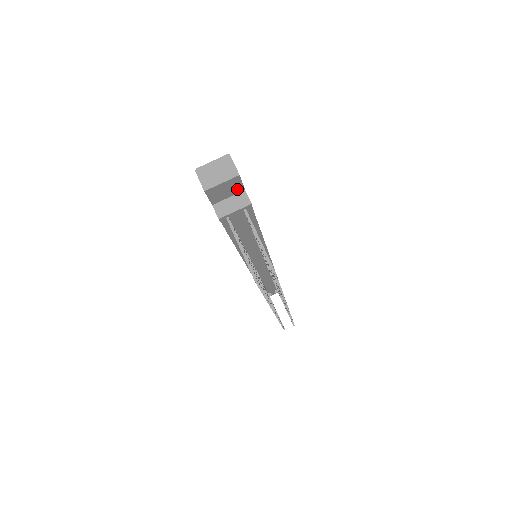
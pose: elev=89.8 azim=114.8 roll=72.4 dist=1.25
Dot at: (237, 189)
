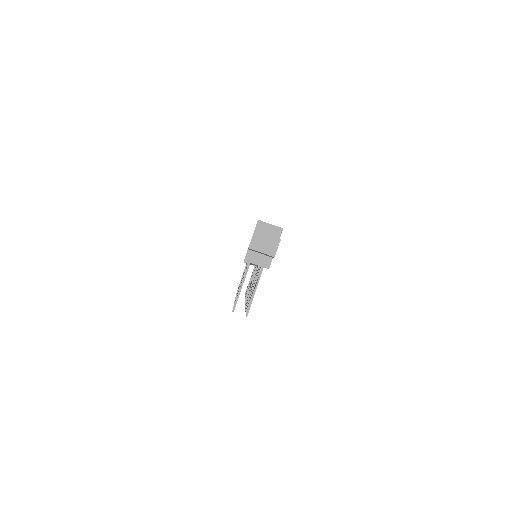
Dot at: occluded
